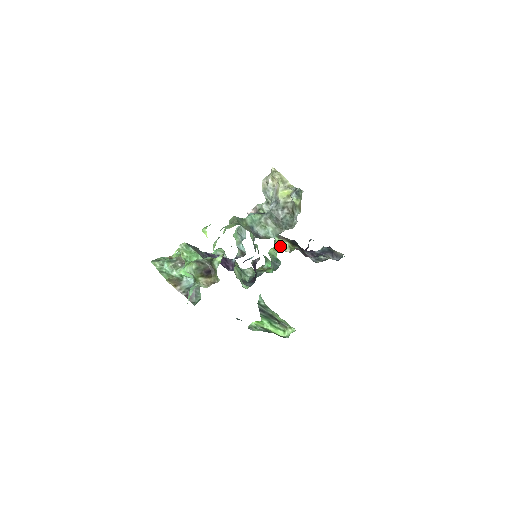
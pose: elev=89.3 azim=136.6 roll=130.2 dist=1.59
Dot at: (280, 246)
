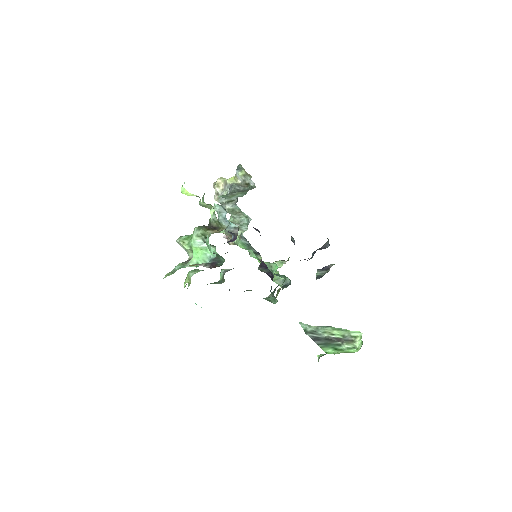
Dot at: occluded
